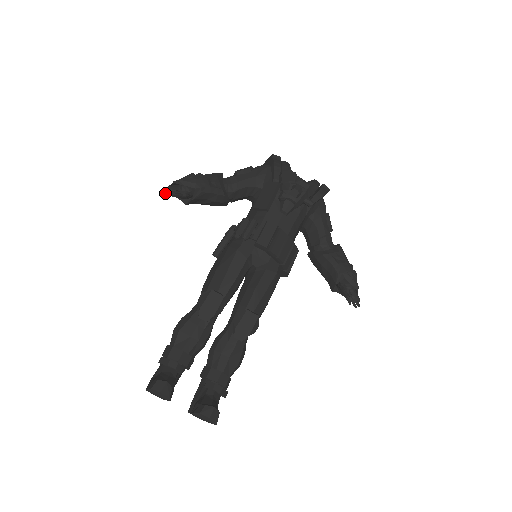
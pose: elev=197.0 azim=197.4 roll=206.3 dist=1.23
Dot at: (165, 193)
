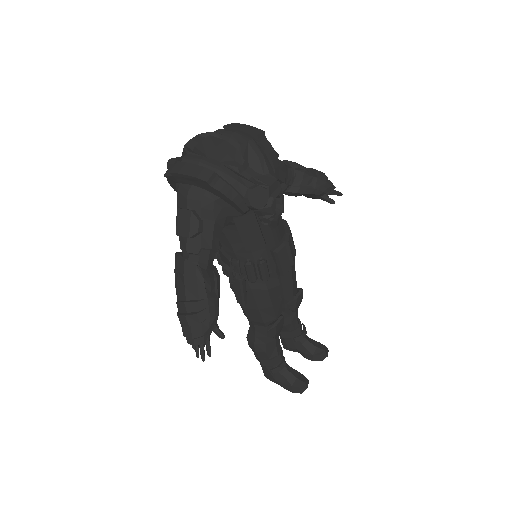
Dot at: (198, 352)
